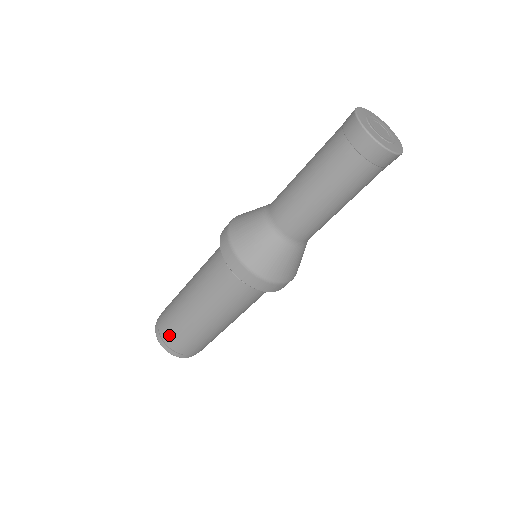
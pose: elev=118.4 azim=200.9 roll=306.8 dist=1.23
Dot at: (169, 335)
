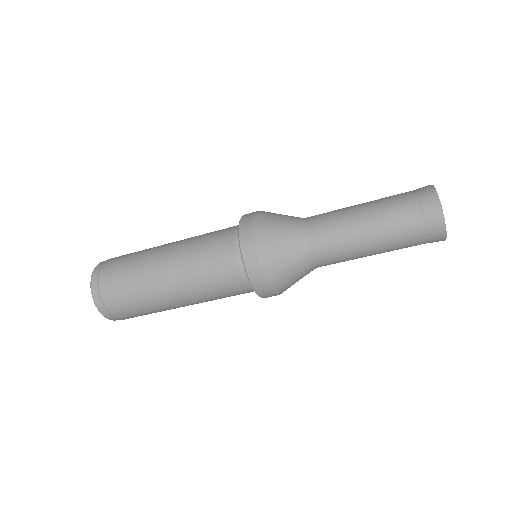
Dot at: (122, 310)
